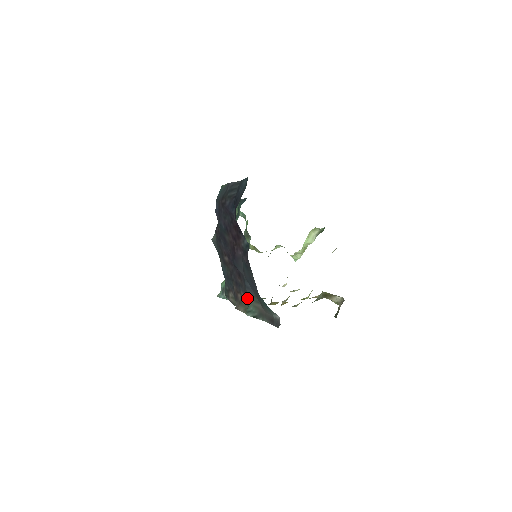
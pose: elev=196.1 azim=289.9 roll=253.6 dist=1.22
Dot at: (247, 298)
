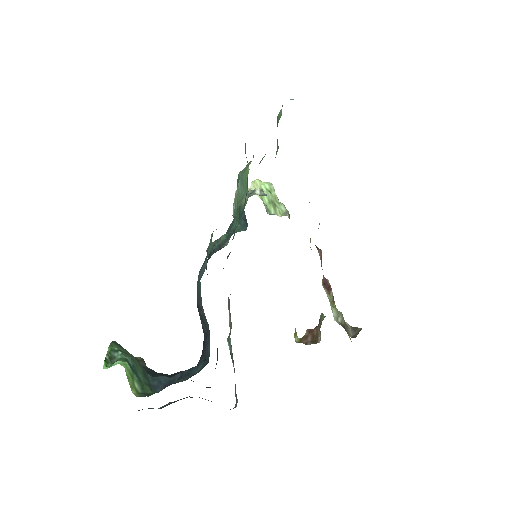
Dot at: occluded
